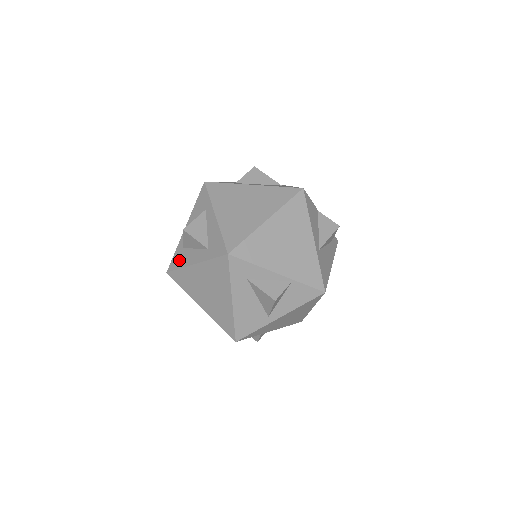
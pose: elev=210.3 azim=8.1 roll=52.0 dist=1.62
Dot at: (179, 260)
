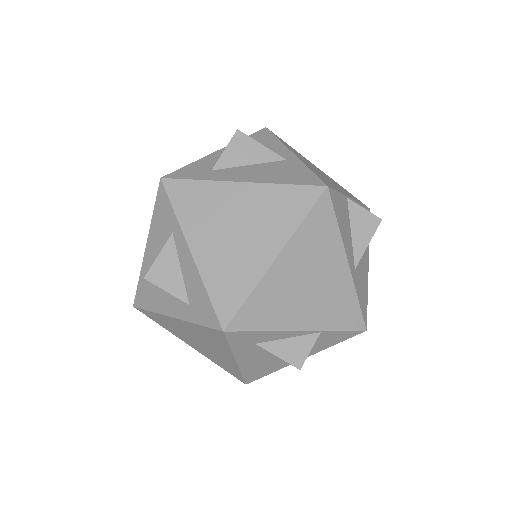
Dot at: (147, 298)
